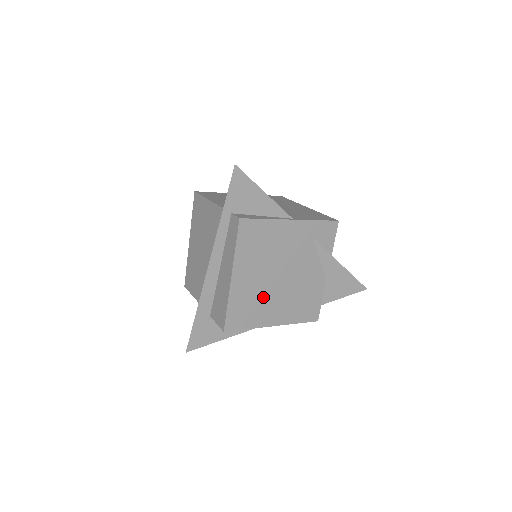
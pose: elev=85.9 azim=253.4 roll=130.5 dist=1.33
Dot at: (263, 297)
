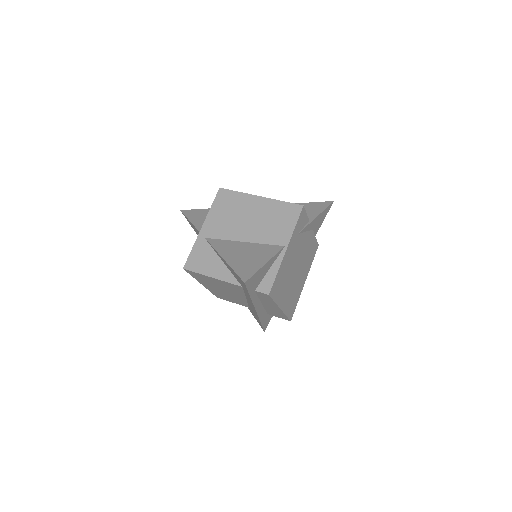
Dot at: (295, 287)
